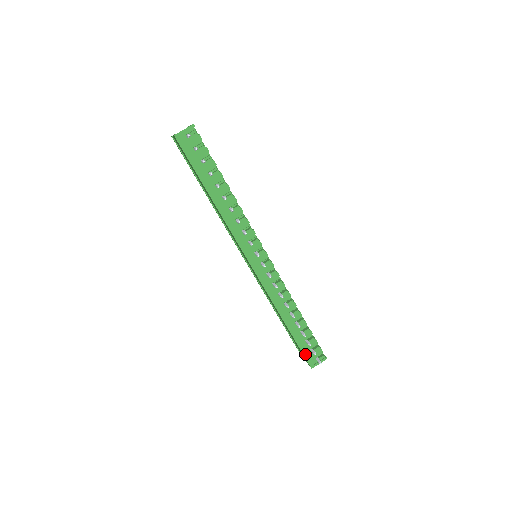
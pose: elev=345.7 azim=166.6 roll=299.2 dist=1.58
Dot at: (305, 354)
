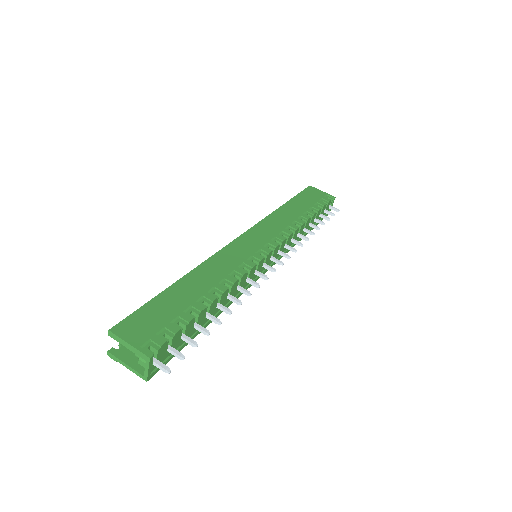
Dot at: (322, 219)
